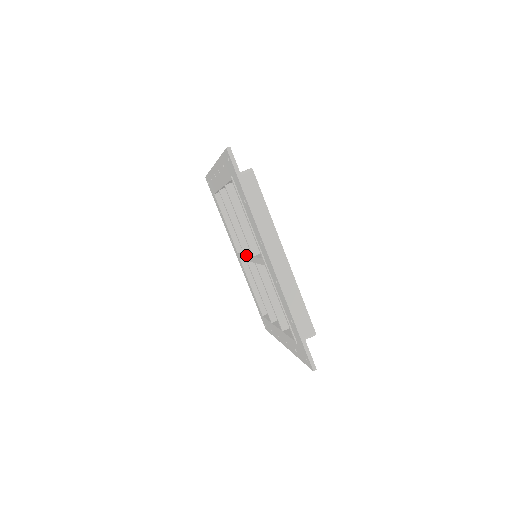
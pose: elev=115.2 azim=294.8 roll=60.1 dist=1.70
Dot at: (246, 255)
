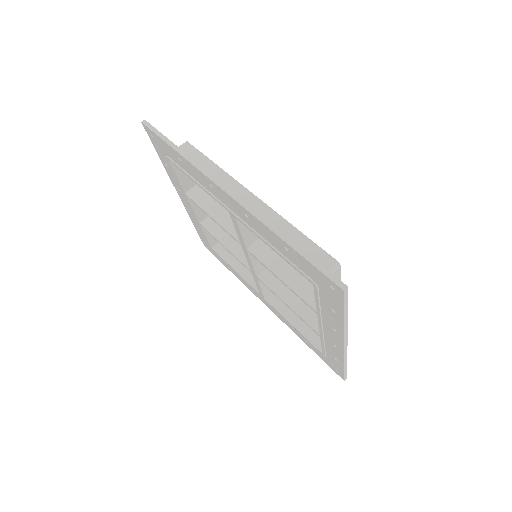
Dot at: occluded
